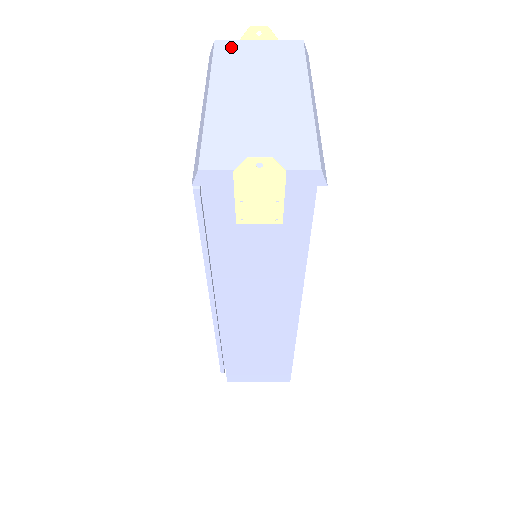
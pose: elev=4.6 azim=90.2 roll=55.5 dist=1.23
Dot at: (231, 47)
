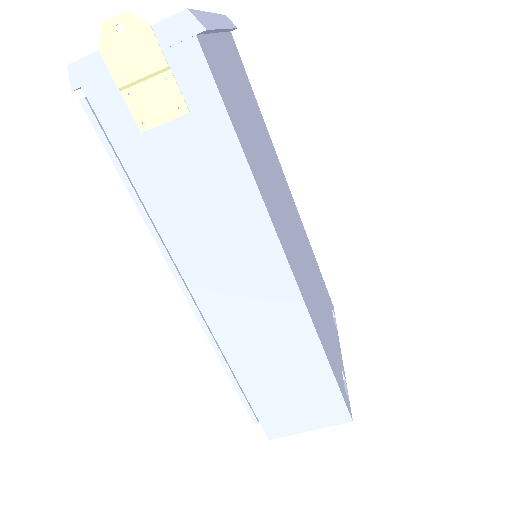
Dot at: occluded
